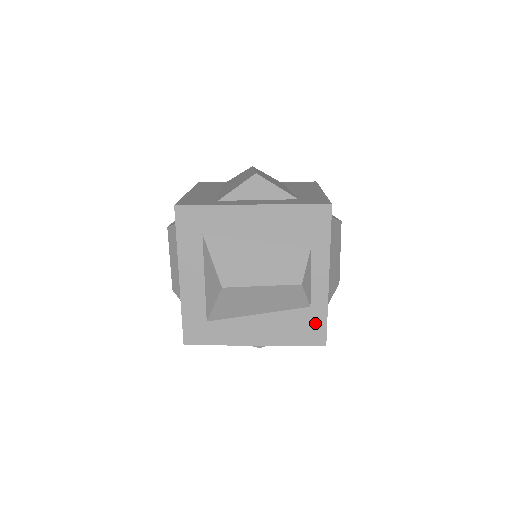
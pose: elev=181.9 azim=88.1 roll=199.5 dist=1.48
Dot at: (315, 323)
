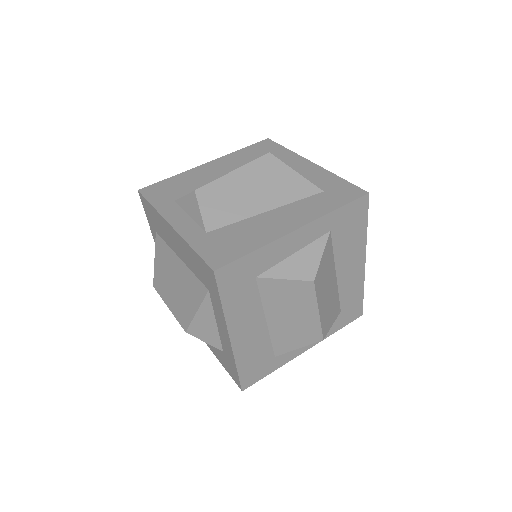
Dot at: occluded
